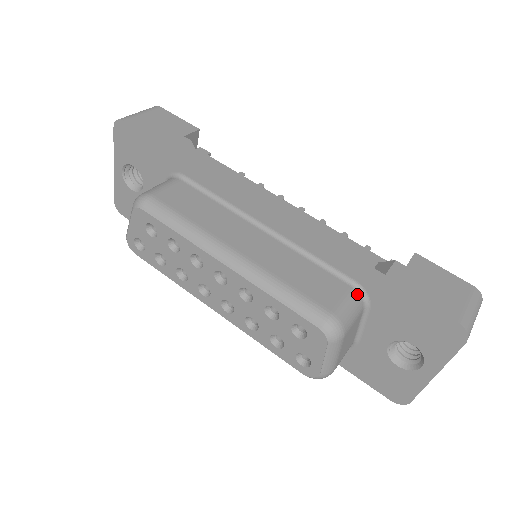
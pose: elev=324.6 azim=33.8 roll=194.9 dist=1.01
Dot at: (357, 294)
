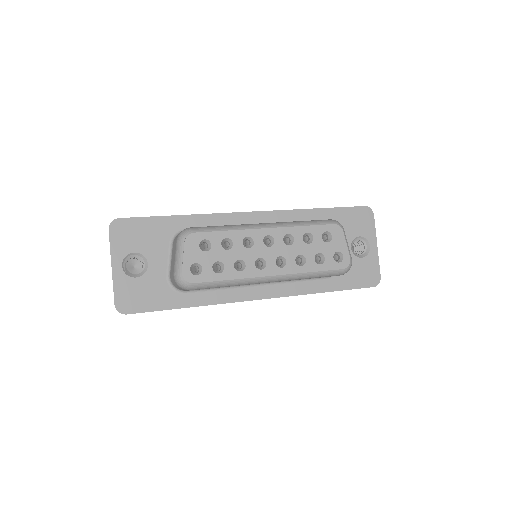
Dot at: occluded
